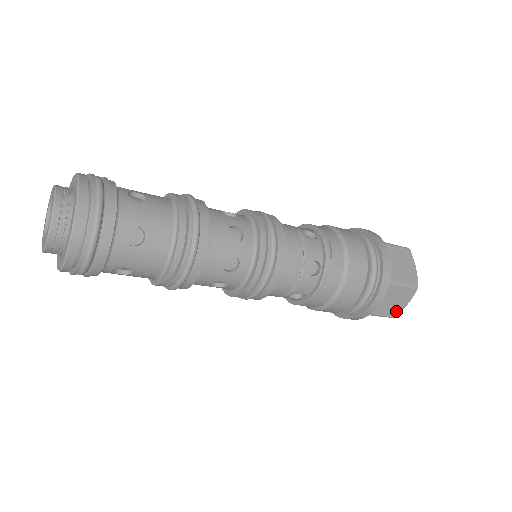
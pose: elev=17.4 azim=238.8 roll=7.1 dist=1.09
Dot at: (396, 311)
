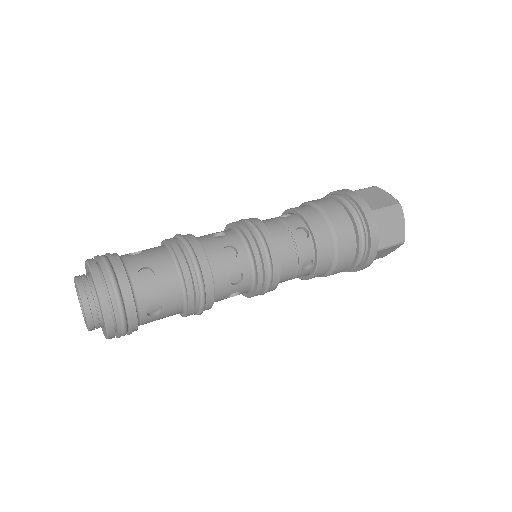
Dot at: occluded
